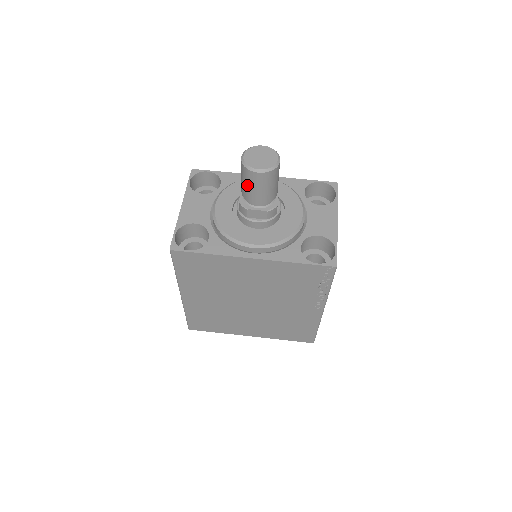
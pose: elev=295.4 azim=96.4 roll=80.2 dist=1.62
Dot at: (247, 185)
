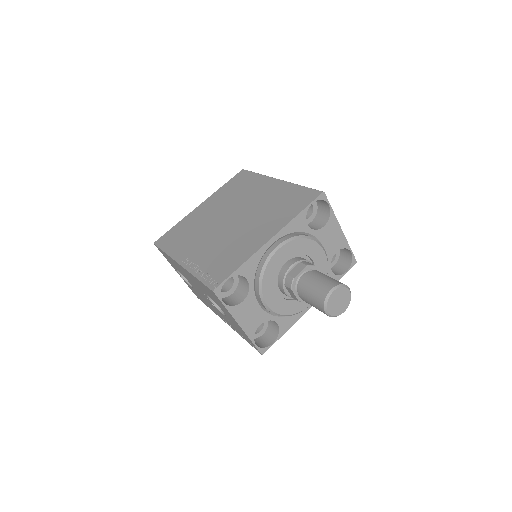
Dot at: occluded
